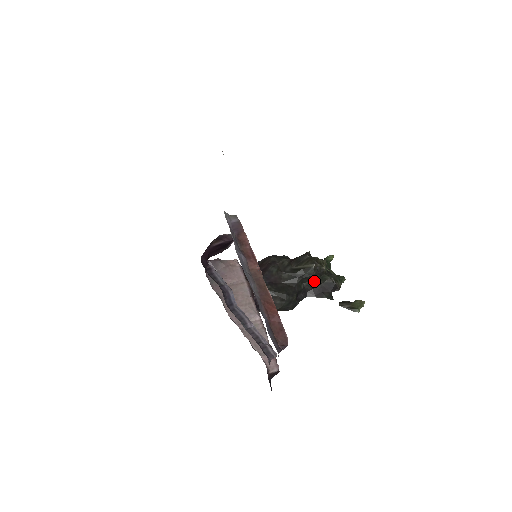
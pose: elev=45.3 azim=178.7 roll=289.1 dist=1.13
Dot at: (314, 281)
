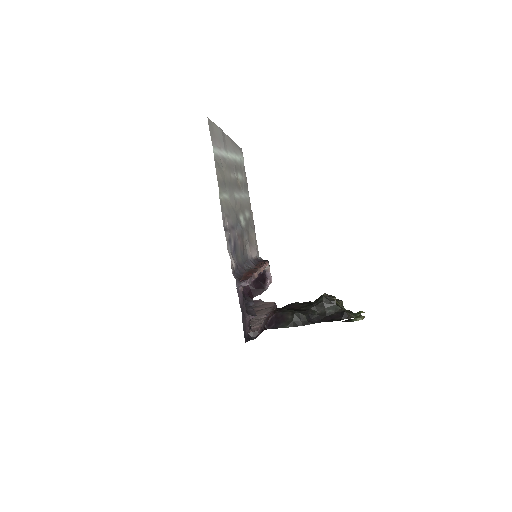
Dot at: (326, 309)
